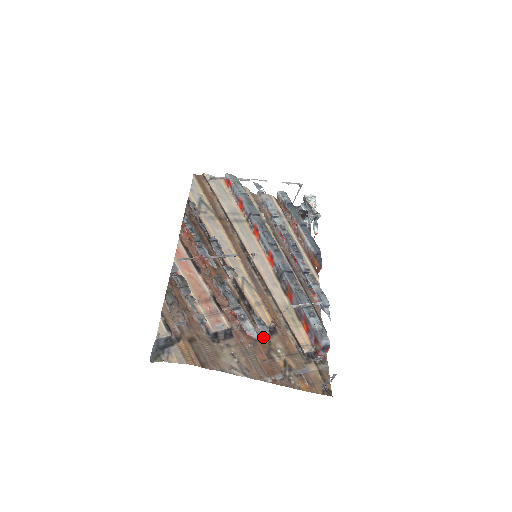
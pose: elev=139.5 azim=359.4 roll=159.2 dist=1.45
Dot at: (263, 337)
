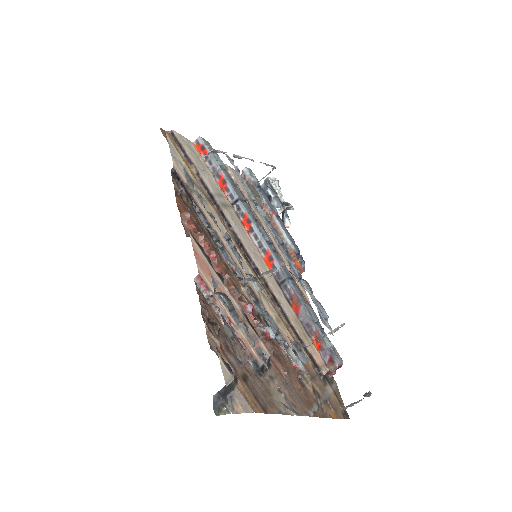
Dot at: (290, 361)
